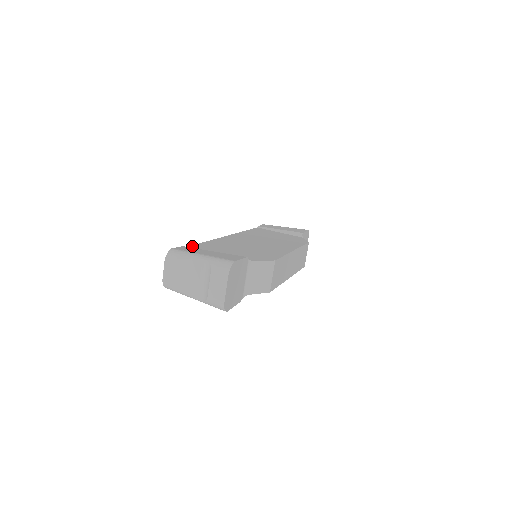
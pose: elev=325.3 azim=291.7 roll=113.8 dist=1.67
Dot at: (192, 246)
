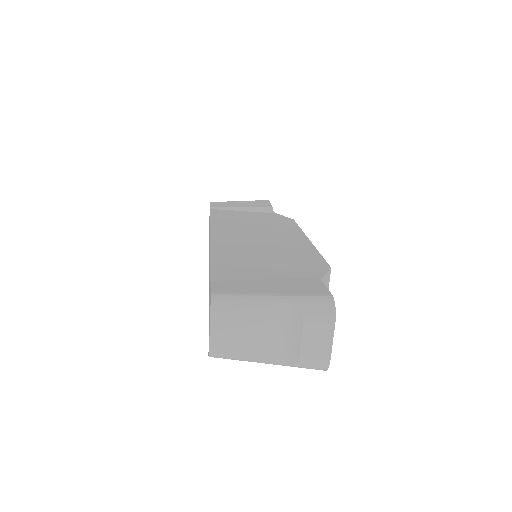
Dot at: (214, 275)
